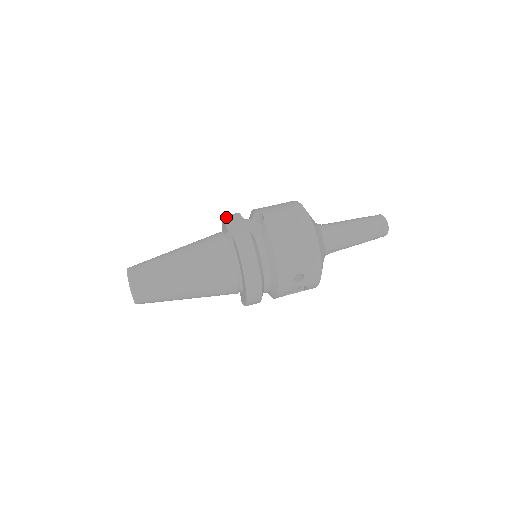
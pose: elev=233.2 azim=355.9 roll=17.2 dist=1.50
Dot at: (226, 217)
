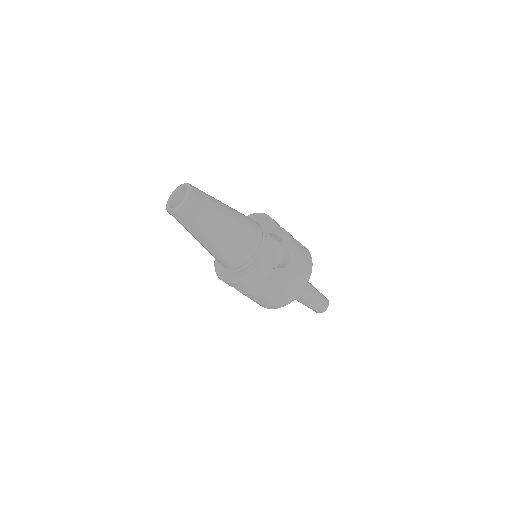
Dot at: (275, 234)
